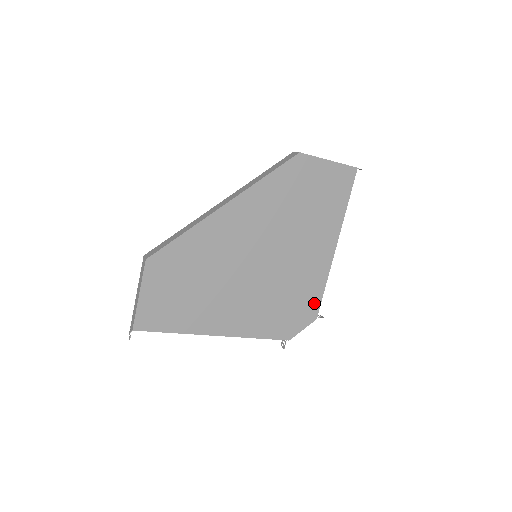
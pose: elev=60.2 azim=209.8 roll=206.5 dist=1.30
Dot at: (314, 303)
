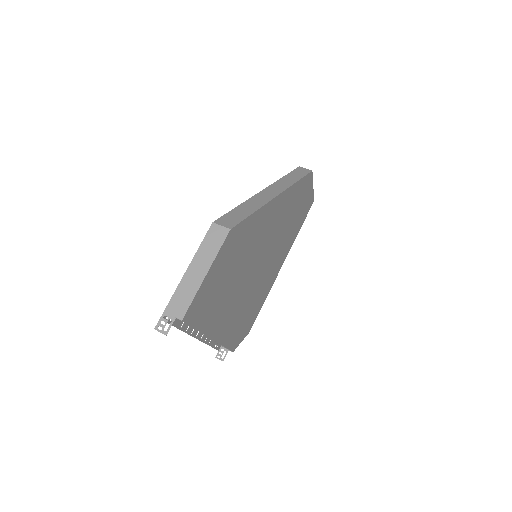
Dot at: (256, 315)
